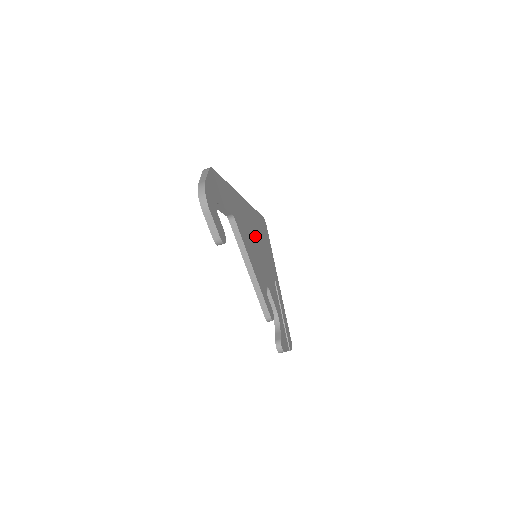
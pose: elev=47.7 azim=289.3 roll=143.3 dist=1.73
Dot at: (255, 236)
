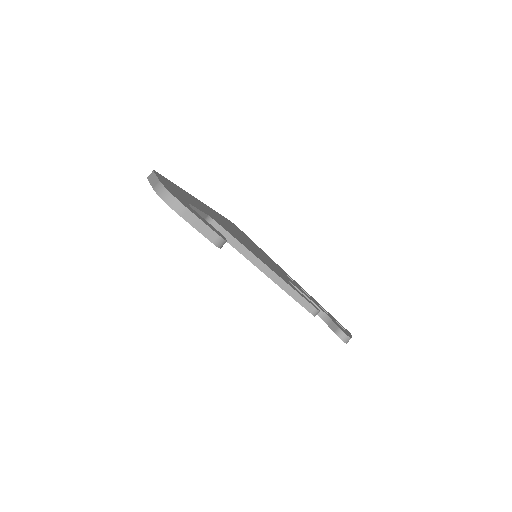
Dot at: (241, 237)
